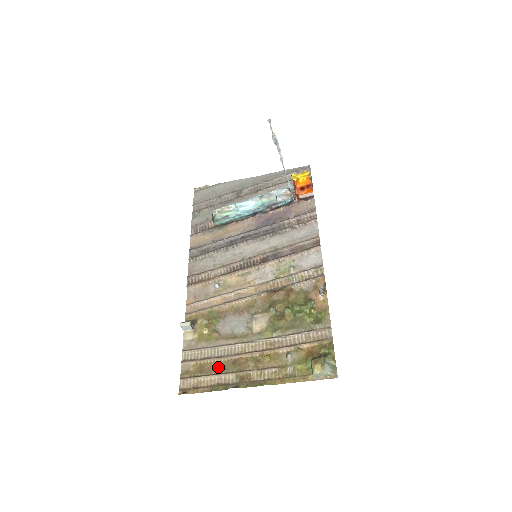
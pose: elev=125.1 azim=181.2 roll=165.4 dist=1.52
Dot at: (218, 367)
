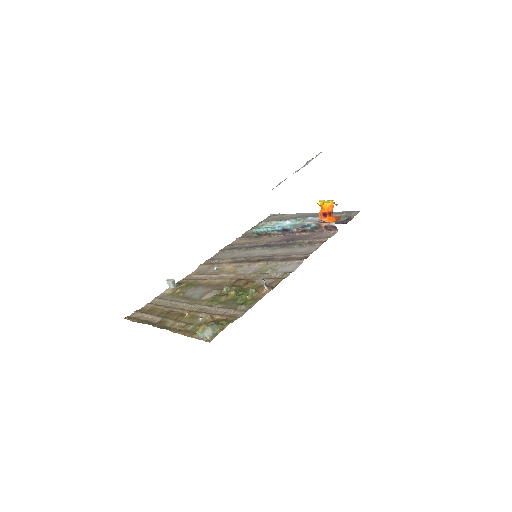
Dot at: (159, 312)
